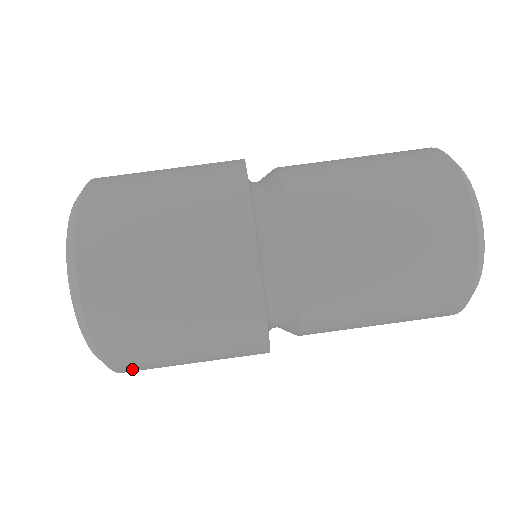
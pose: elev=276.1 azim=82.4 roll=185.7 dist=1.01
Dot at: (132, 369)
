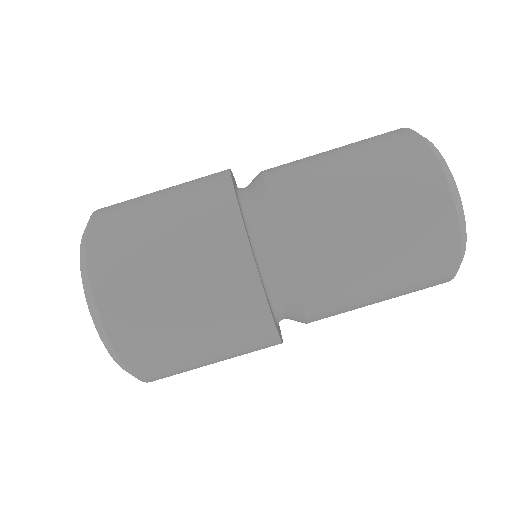
Dot at: occluded
